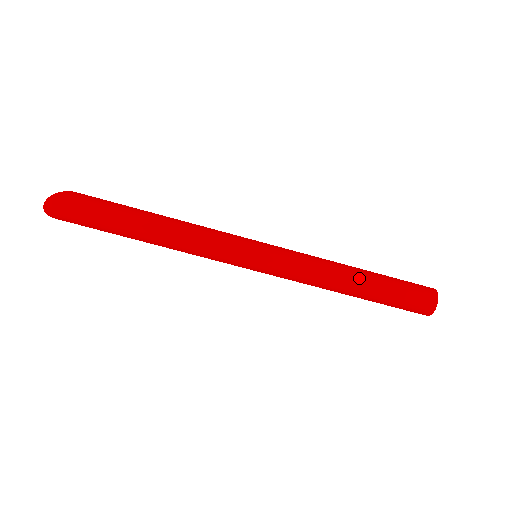
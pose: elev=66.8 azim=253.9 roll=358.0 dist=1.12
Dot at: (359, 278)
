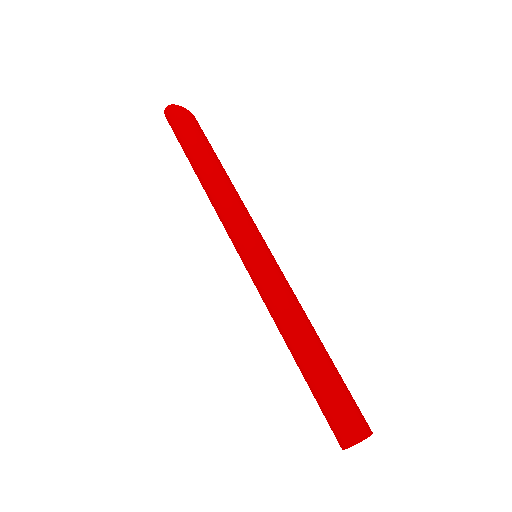
Dot at: (307, 348)
